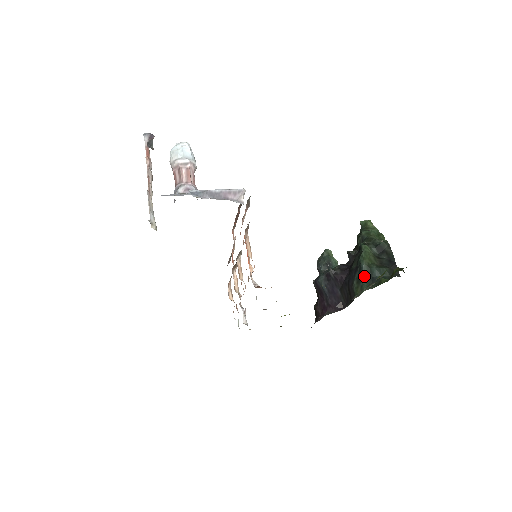
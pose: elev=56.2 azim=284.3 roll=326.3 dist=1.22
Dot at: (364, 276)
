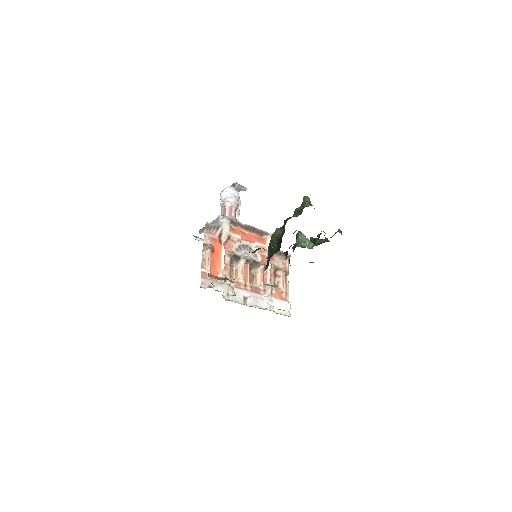
Dot at: occluded
